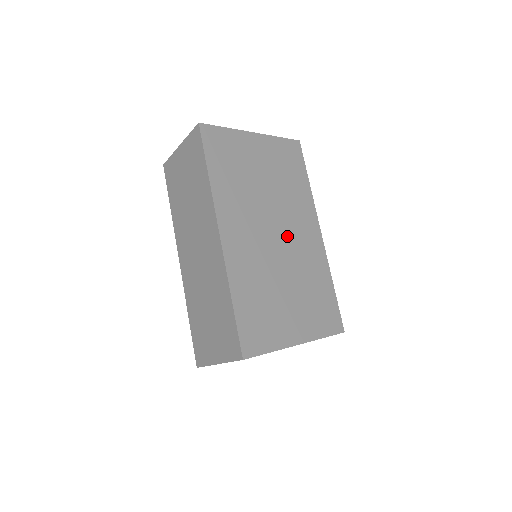
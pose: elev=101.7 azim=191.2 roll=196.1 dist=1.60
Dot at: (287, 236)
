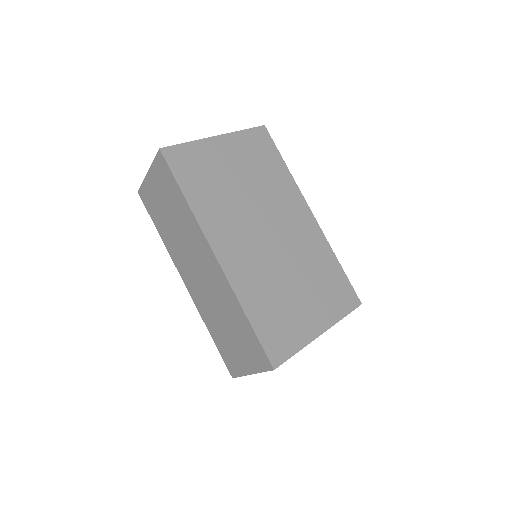
Dot at: (281, 231)
